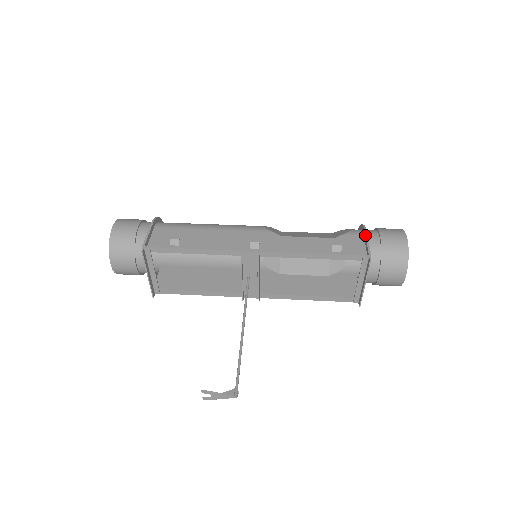
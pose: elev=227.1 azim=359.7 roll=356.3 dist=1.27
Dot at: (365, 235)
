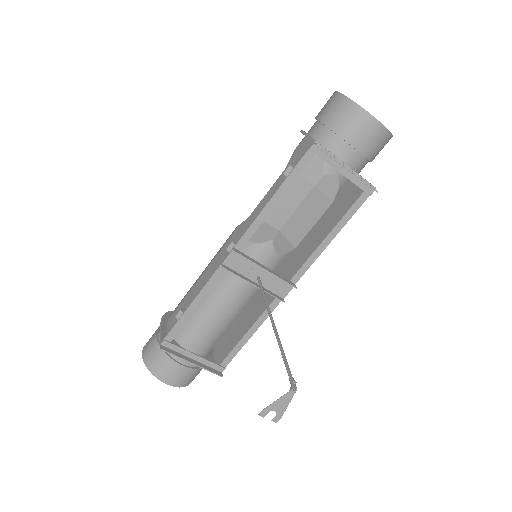
Dot at: occluded
